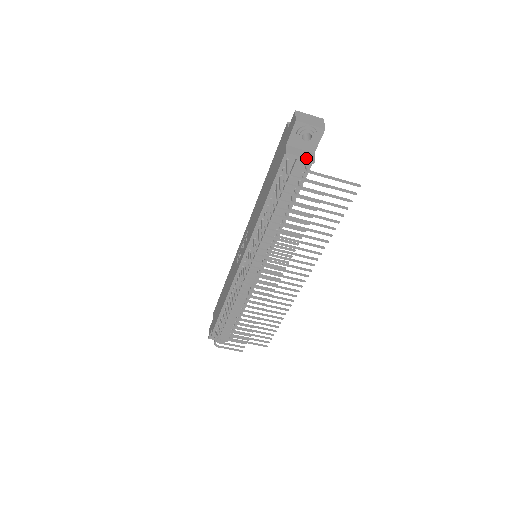
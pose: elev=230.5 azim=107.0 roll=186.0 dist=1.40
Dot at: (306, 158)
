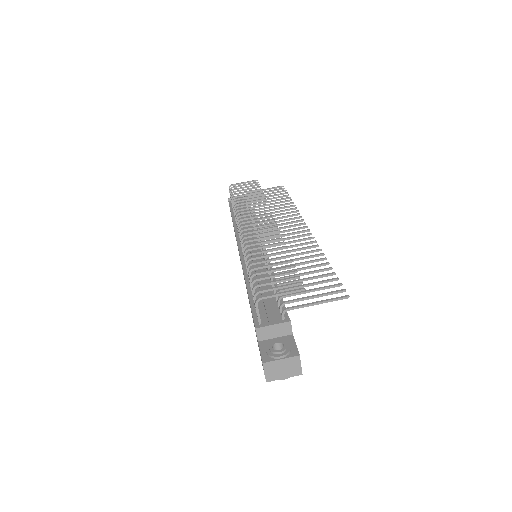
Dot at: occluded
